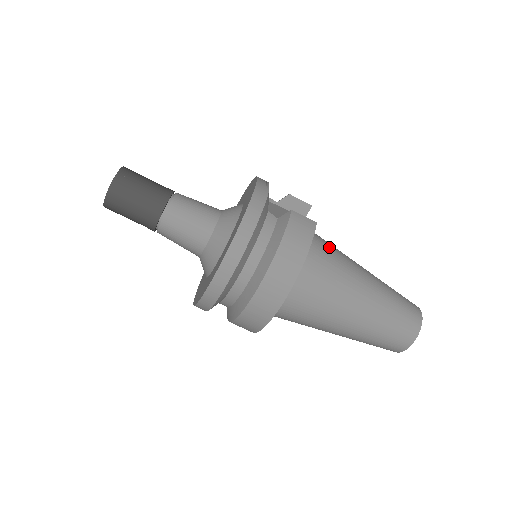
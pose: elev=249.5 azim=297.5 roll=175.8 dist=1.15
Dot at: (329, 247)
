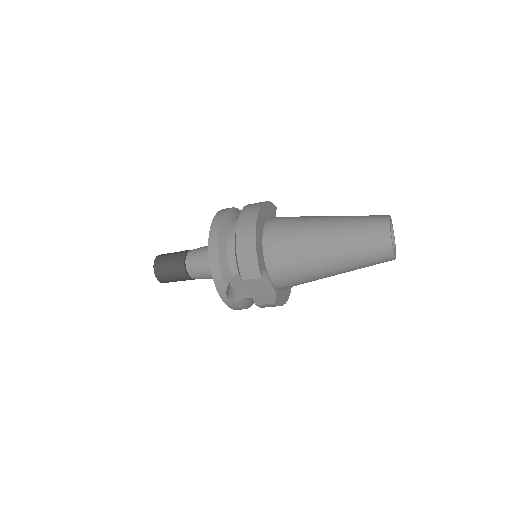
Dot at: (294, 279)
